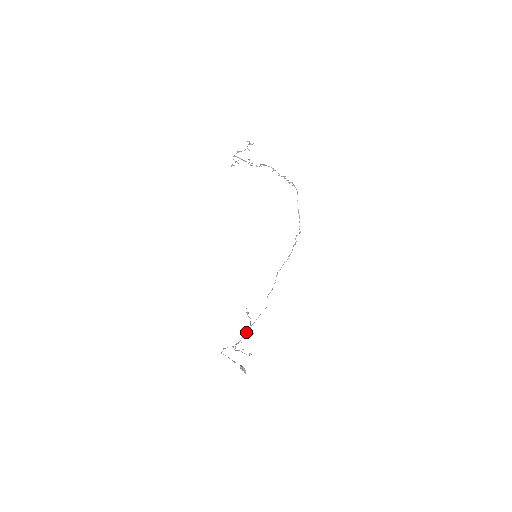
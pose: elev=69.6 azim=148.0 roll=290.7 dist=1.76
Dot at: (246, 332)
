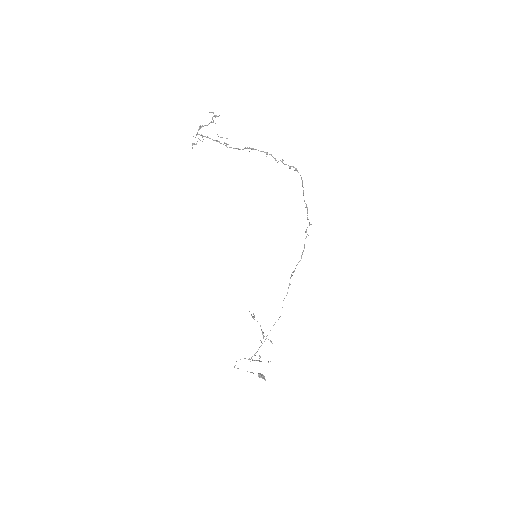
Dot at: (261, 341)
